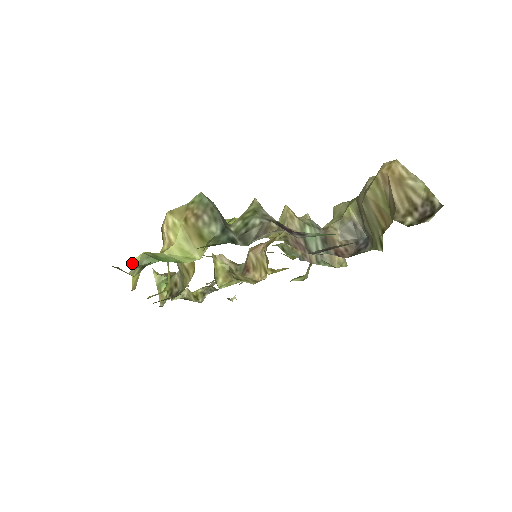
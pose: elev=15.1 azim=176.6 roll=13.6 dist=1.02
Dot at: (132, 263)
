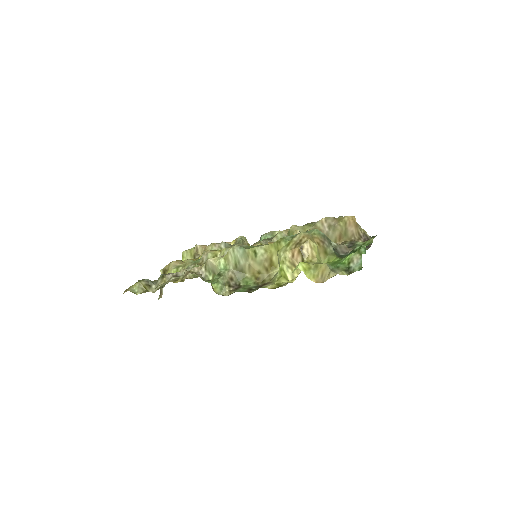
Dot at: (300, 268)
